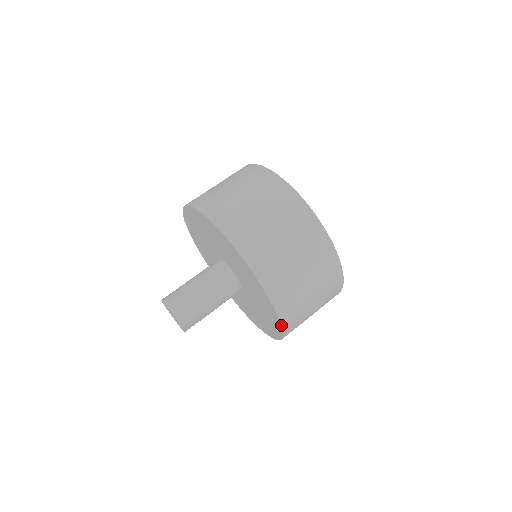
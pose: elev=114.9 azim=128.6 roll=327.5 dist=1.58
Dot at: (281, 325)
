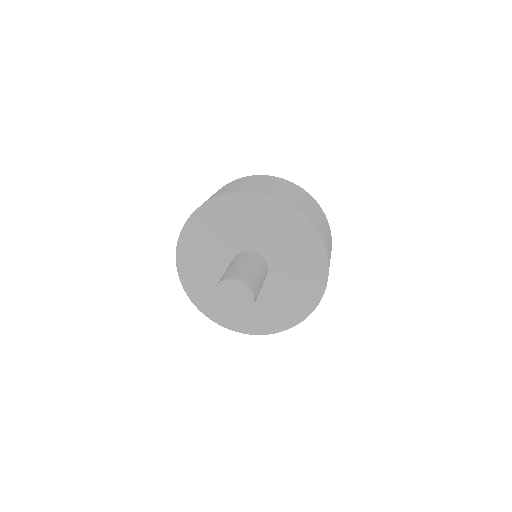
Dot at: (299, 211)
